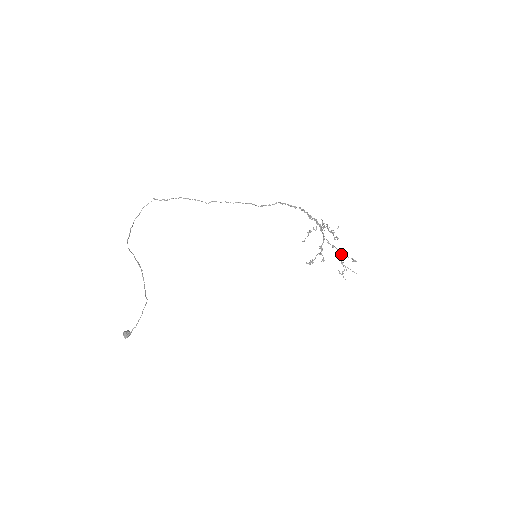
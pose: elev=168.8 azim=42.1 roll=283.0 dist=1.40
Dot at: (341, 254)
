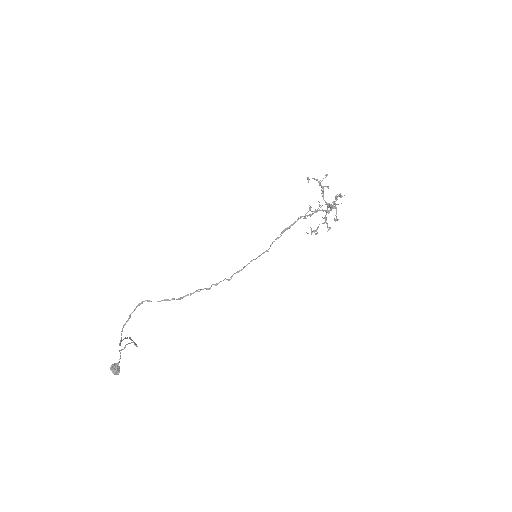
Dot at: occluded
